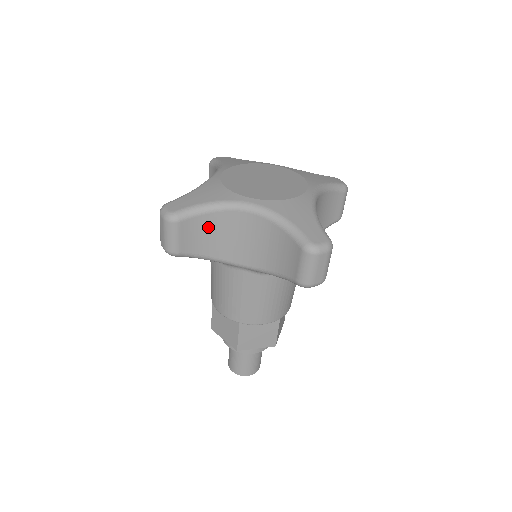
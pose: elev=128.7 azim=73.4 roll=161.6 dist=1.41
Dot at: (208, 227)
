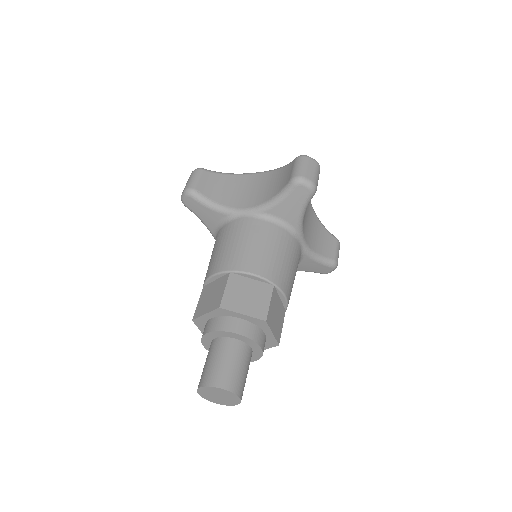
Dot at: (223, 183)
